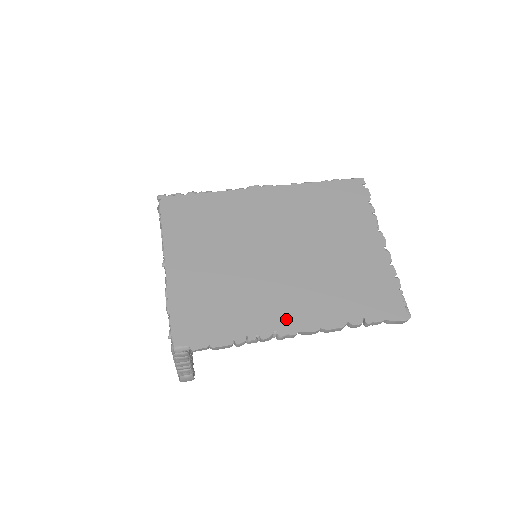
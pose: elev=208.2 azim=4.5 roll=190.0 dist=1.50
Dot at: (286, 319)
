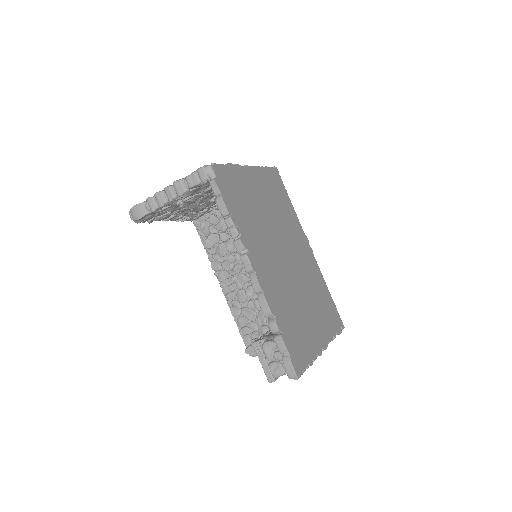
Dot at: (258, 261)
